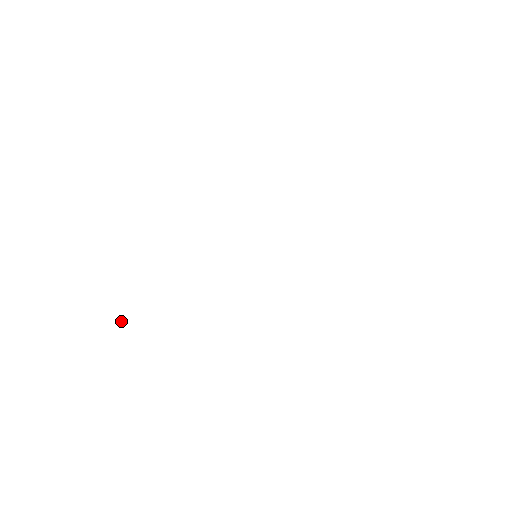
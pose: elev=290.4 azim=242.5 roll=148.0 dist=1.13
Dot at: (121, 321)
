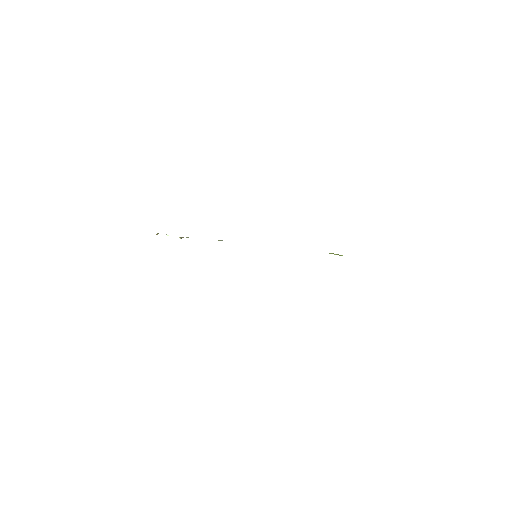
Dot at: occluded
